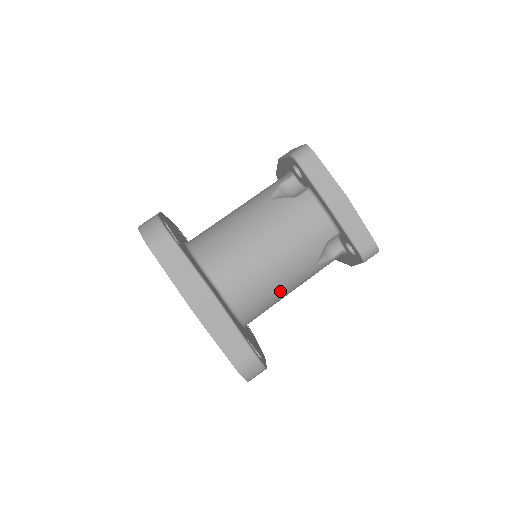
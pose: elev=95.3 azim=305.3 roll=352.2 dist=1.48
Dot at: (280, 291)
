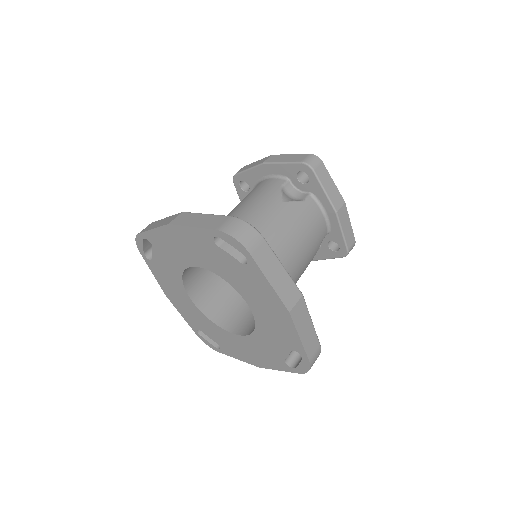
Dot at: occluded
